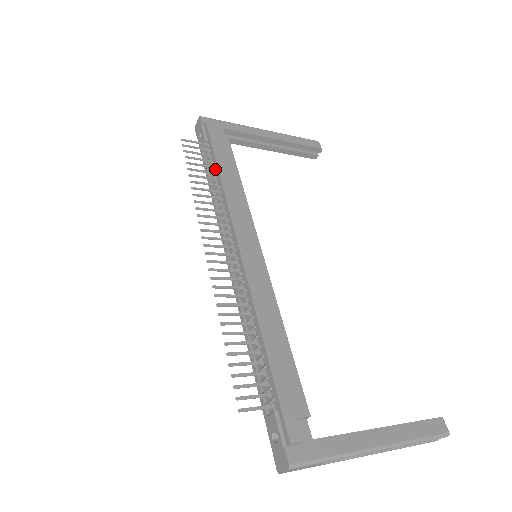
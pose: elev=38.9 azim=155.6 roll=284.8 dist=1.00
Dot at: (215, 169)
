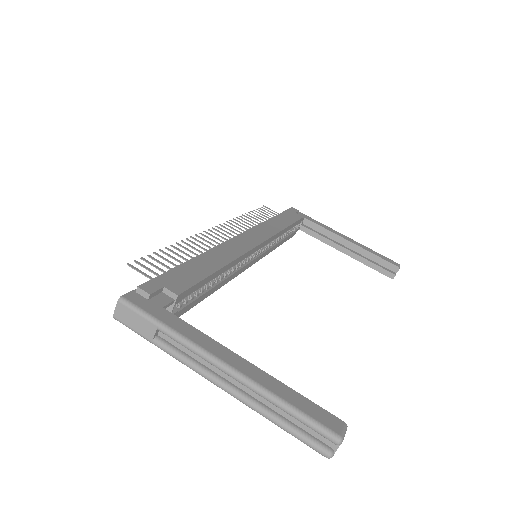
Dot at: occluded
